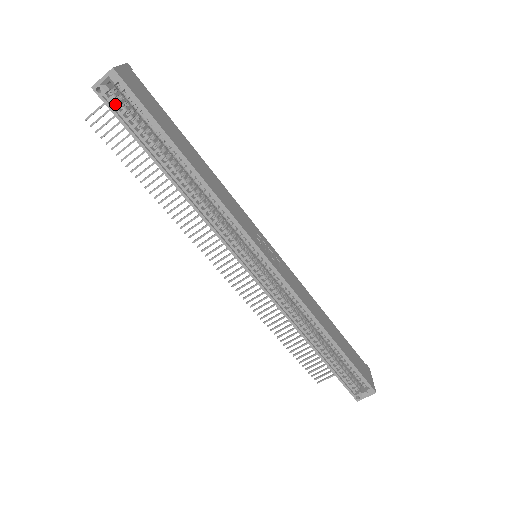
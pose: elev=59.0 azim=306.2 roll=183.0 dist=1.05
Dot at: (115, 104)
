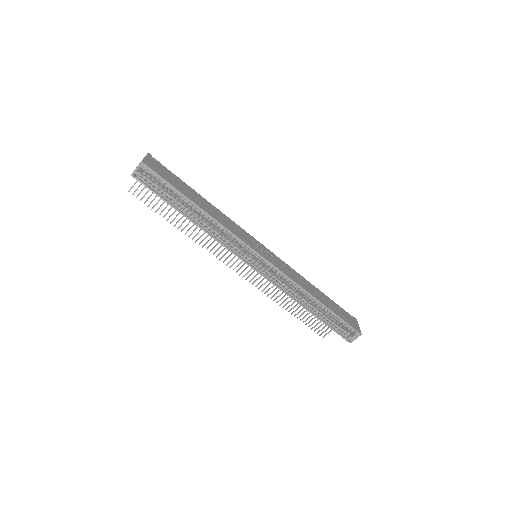
Dot at: (147, 181)
